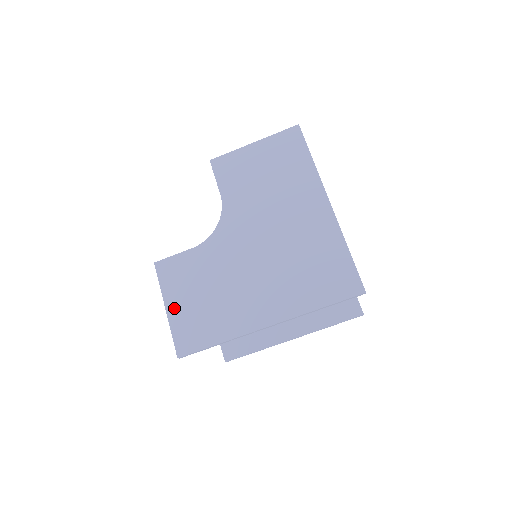
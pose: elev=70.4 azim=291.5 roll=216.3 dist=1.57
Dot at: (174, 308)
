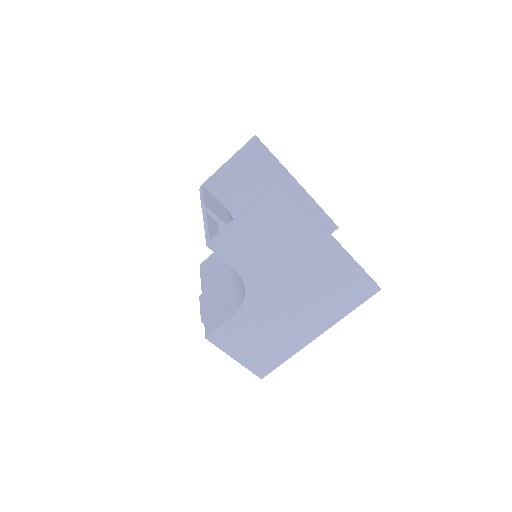
Dot at: (241, 357)
